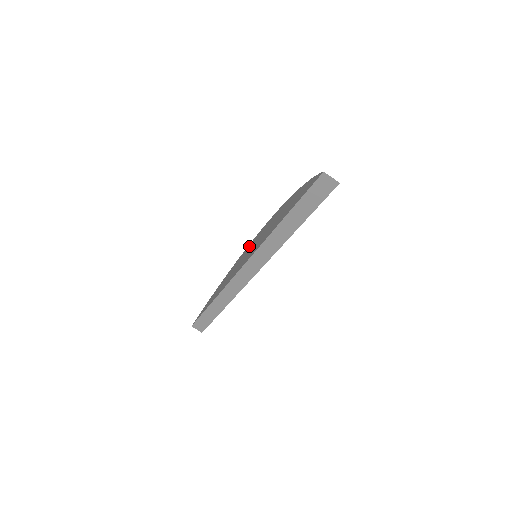
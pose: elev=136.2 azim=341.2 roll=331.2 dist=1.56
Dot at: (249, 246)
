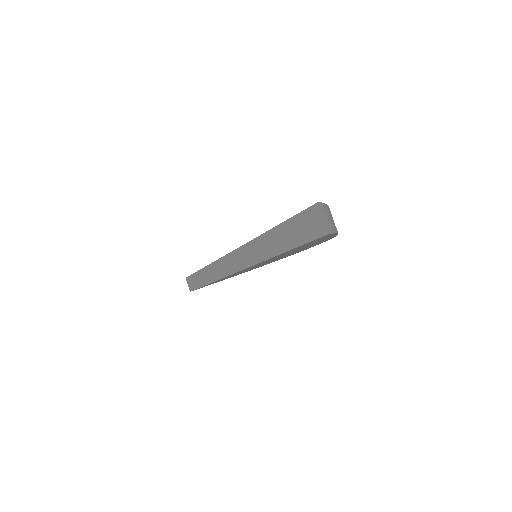
Dot at: occluded
